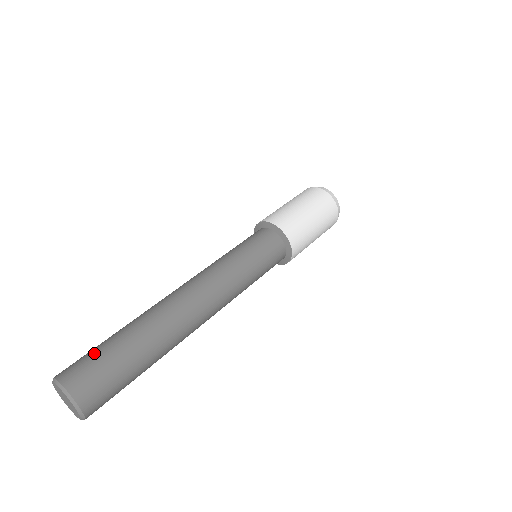
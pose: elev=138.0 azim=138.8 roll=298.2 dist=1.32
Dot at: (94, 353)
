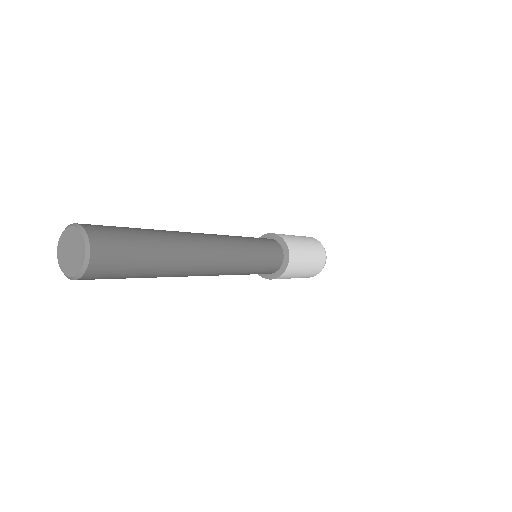
Dot at: occluded
